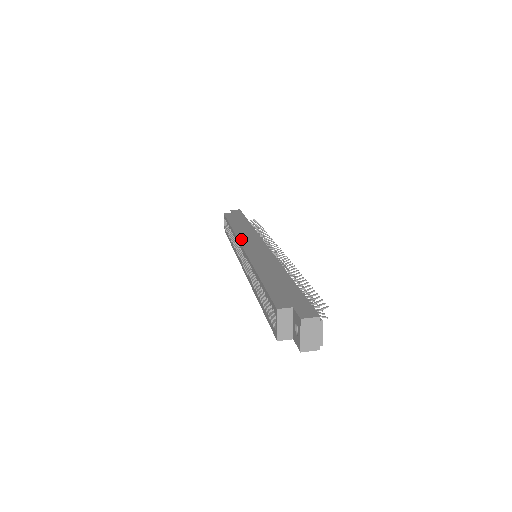
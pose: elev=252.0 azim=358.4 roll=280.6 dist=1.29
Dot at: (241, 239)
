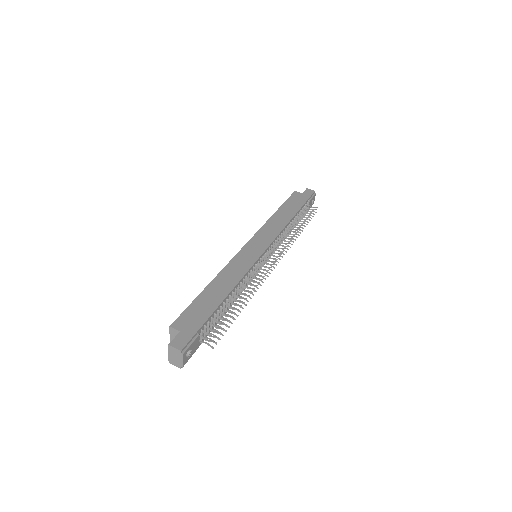
Dot at: (257, 235)
